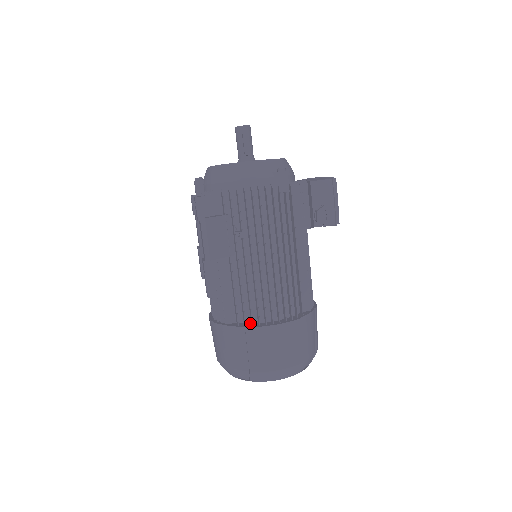
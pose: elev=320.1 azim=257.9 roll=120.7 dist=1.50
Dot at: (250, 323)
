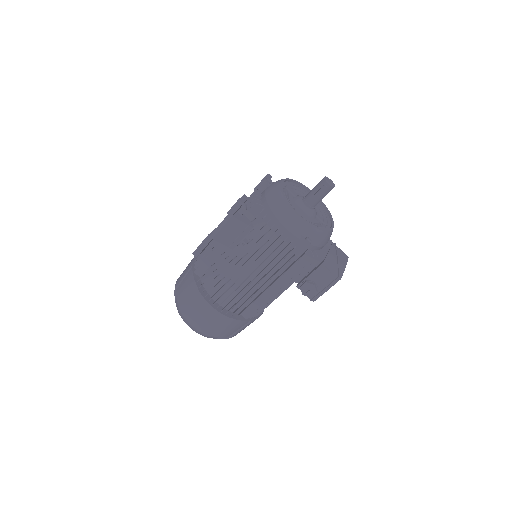
Dot at: occluded
